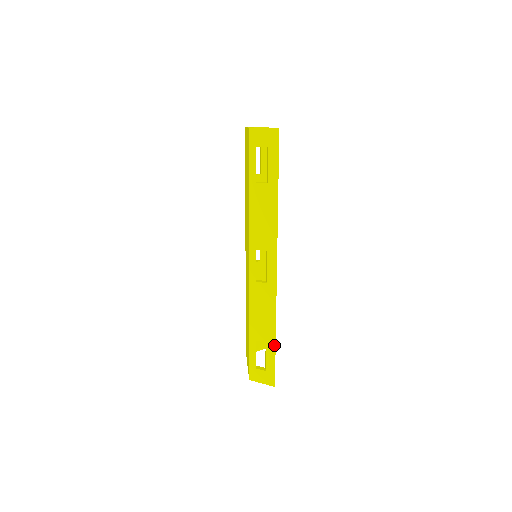
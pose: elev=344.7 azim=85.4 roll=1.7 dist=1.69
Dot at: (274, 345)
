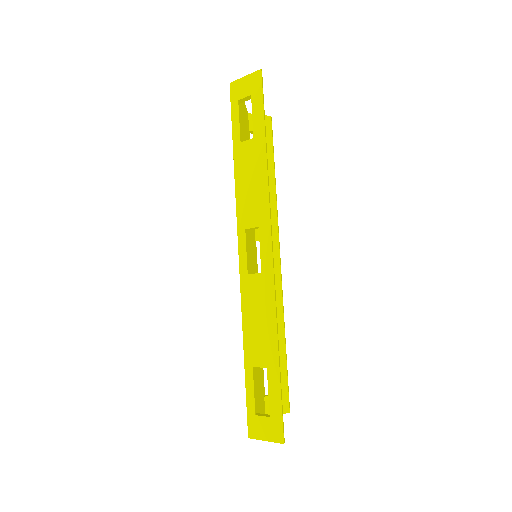
Dot at: (277, 369)
